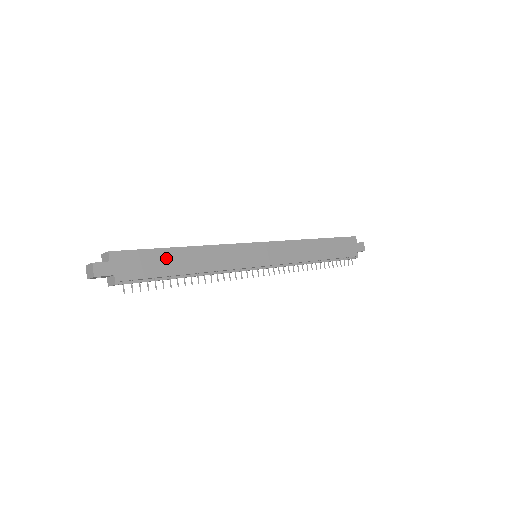
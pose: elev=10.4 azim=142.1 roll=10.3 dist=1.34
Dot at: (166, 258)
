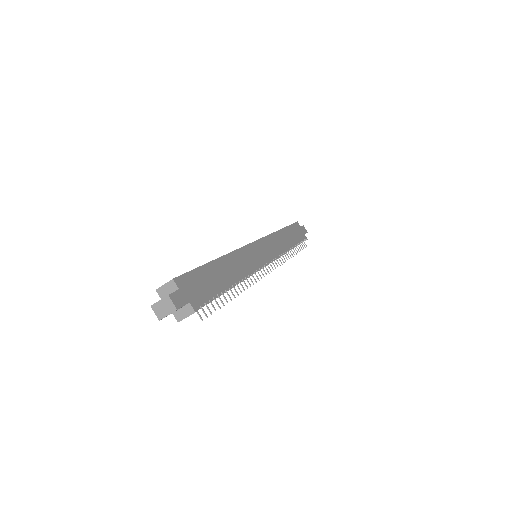
Dot at: (212, 273)
